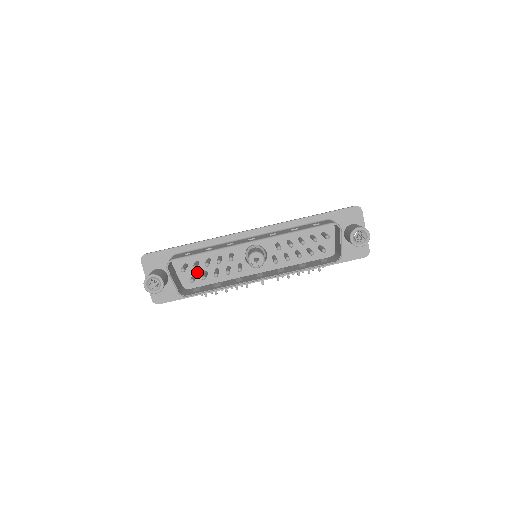
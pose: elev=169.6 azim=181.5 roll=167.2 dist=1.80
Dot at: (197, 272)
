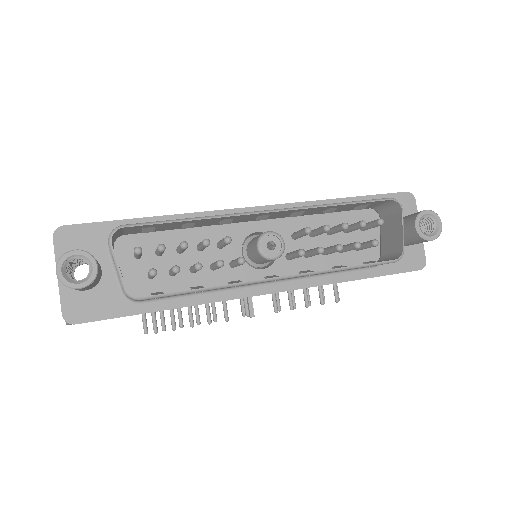
Dot at: (157, 269)
